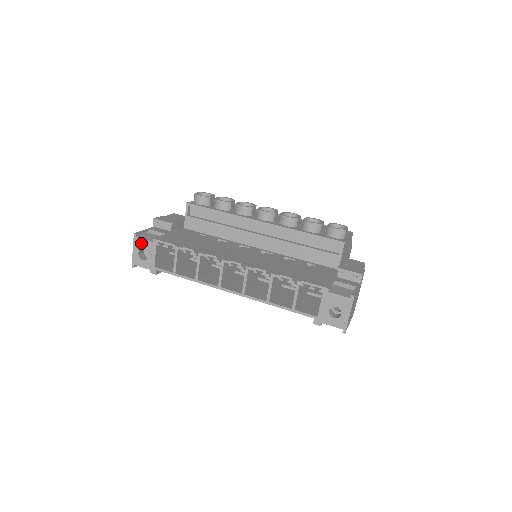
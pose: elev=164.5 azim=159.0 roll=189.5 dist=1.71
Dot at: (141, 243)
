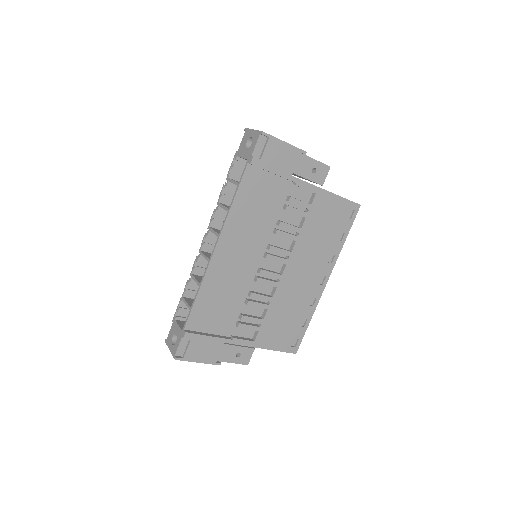
Dot at: (170, 337)
